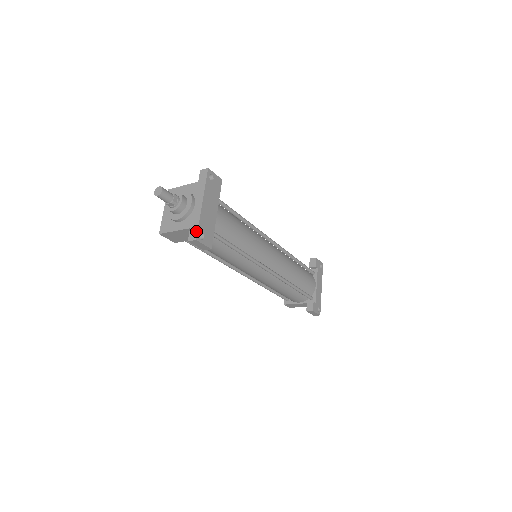
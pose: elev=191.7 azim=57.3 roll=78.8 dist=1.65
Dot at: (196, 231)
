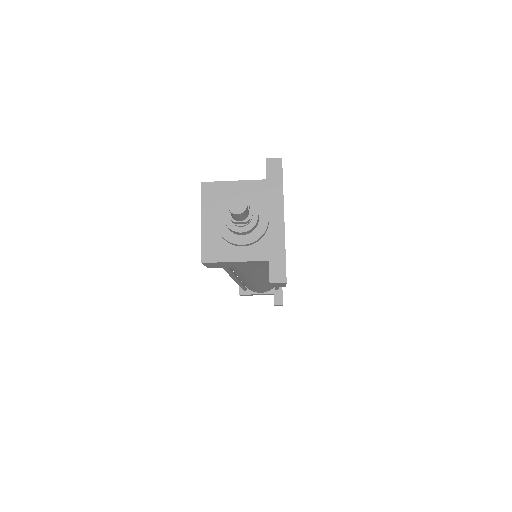
Dot at: (283, 268)
